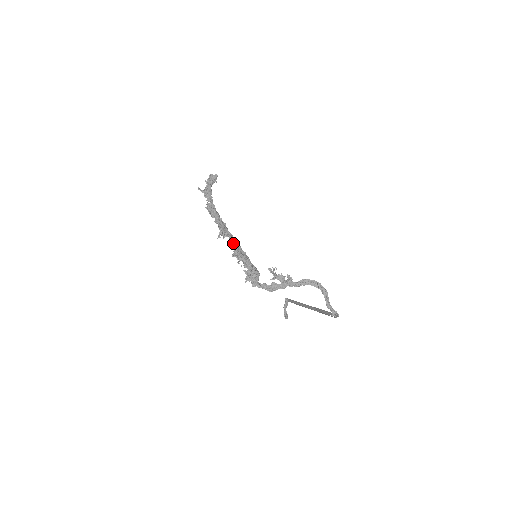
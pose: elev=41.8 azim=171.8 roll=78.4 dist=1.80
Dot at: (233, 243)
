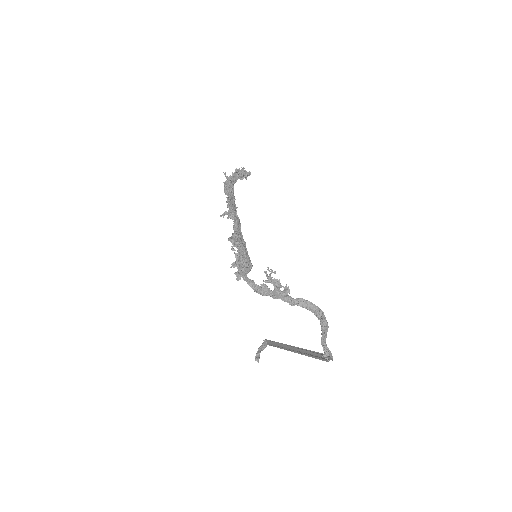
Dot at: (236, 225)
